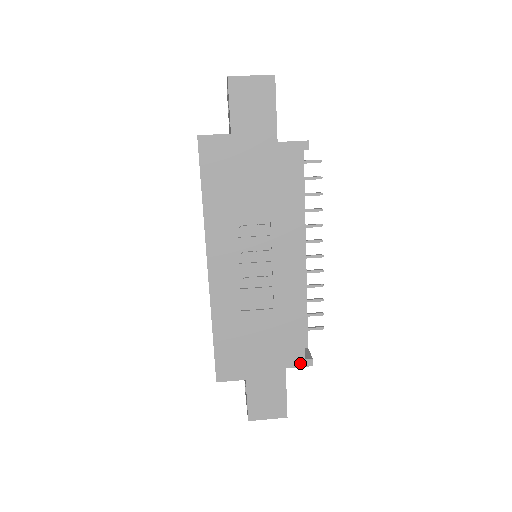
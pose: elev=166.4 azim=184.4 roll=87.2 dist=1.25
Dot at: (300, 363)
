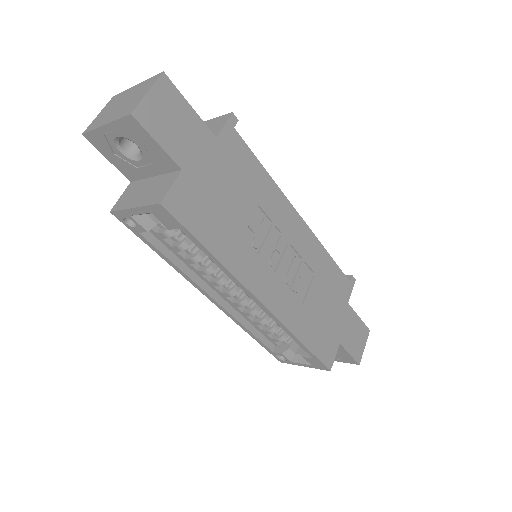
Dot at: (350, 288)
